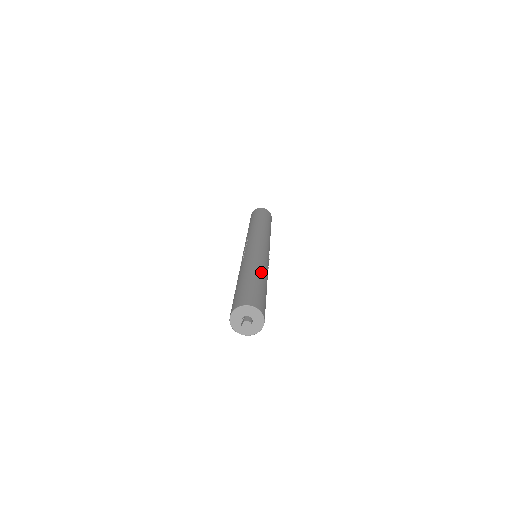
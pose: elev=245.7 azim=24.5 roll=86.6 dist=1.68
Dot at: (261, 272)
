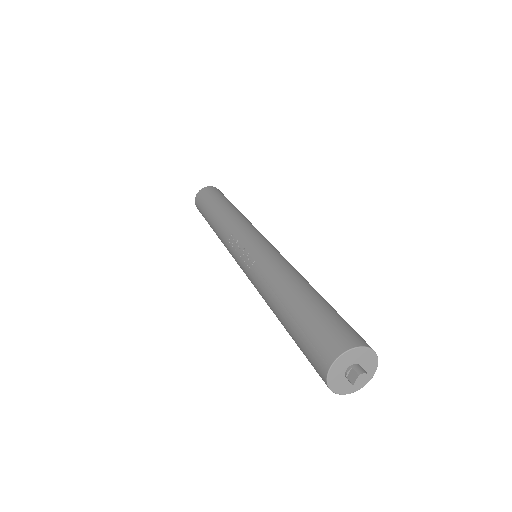
Dot at: (307, 281)
